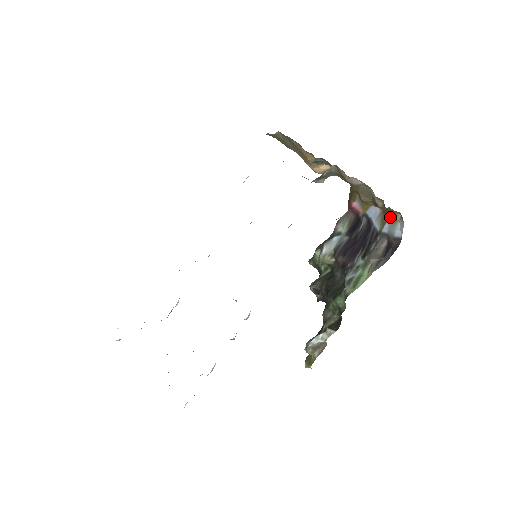
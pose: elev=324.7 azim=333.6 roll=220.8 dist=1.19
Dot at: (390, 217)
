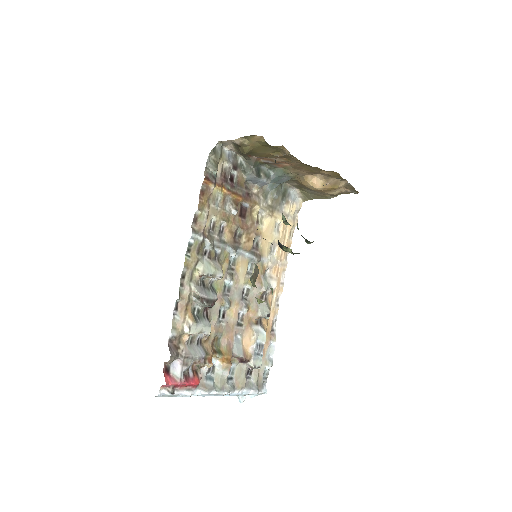
Dot at: occluded
